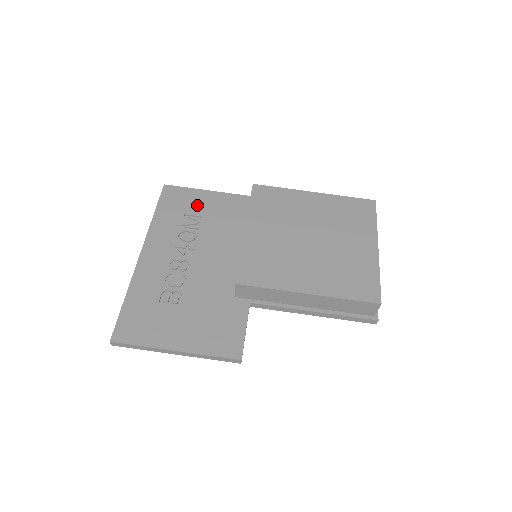
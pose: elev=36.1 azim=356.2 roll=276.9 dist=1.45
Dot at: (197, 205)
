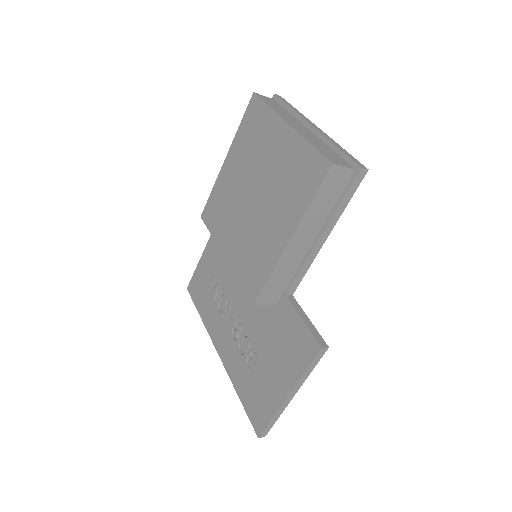
Dot at: (207, 274)
